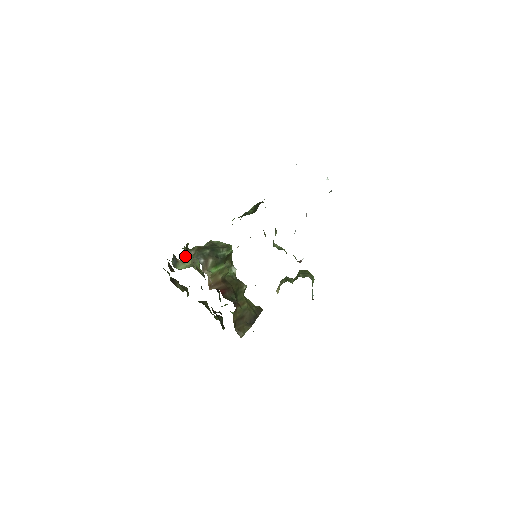
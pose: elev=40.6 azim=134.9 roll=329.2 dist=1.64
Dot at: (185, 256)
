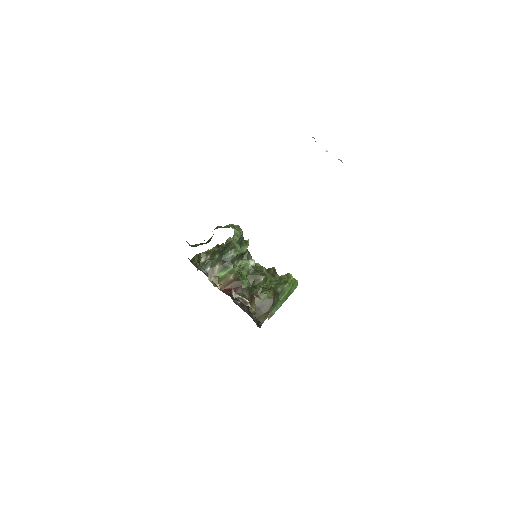
Dot at: (202, 262)
